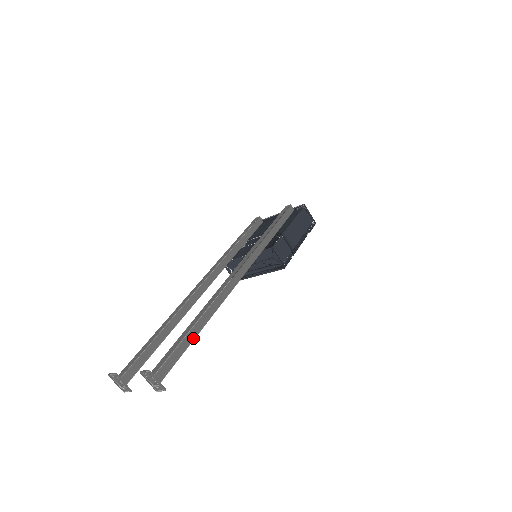
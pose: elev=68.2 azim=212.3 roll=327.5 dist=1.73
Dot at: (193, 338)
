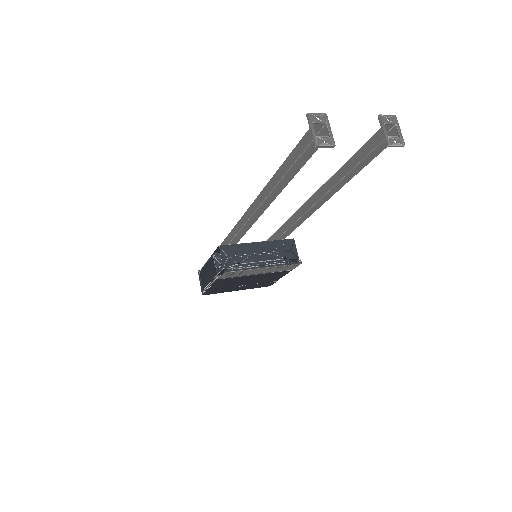
Dot at: (356, 172)
